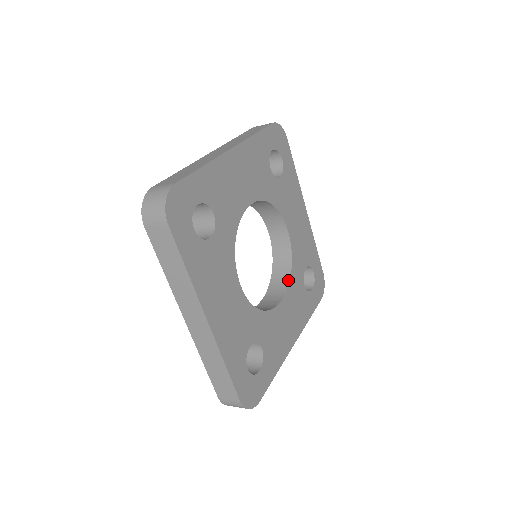
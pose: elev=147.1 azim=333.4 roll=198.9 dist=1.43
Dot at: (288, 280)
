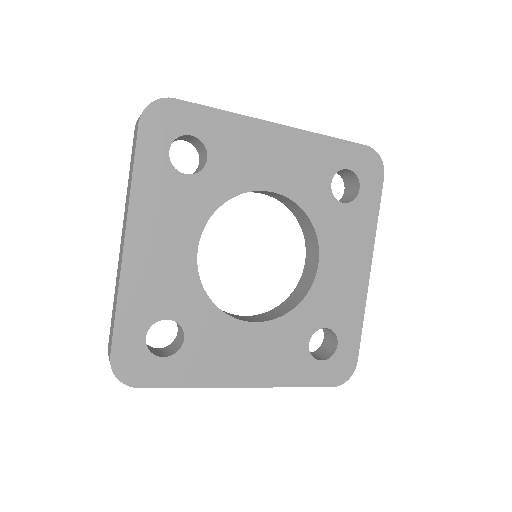
Dot at: (313, 231)
